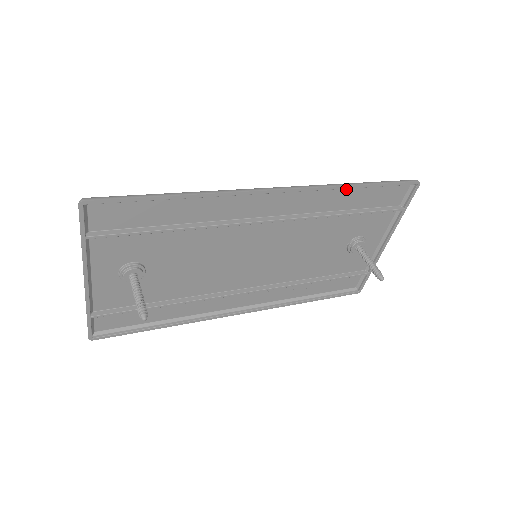
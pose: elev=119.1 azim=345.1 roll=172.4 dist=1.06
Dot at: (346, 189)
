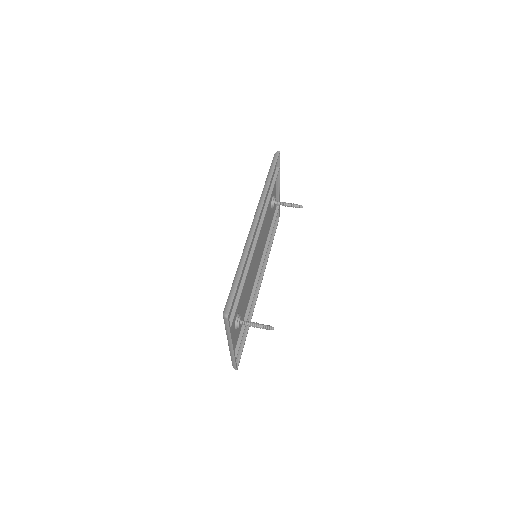
Dot at: occluded
